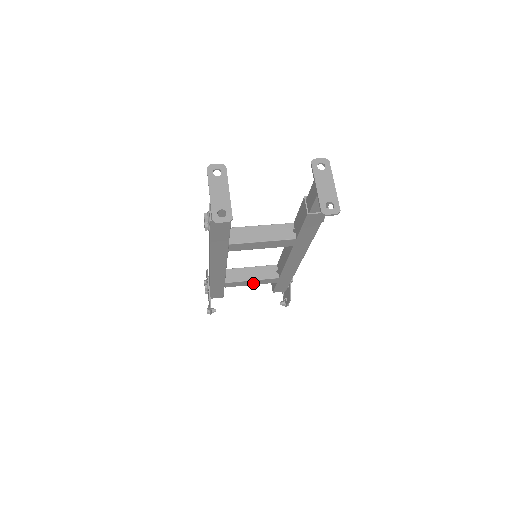
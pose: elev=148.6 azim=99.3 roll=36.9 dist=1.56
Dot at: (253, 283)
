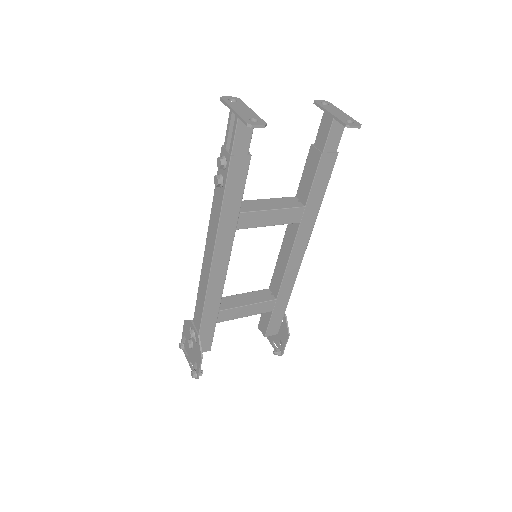
Dot at: (248, 312)
